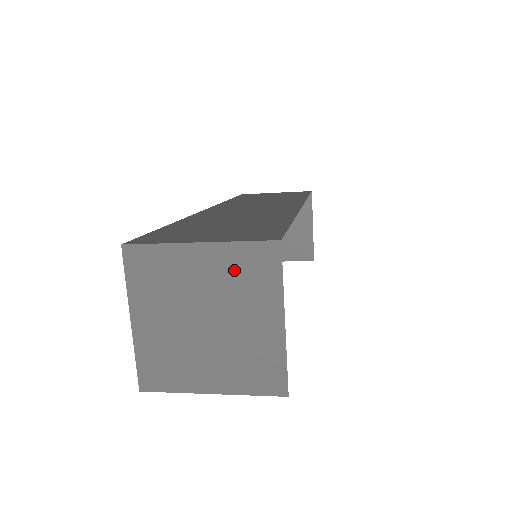
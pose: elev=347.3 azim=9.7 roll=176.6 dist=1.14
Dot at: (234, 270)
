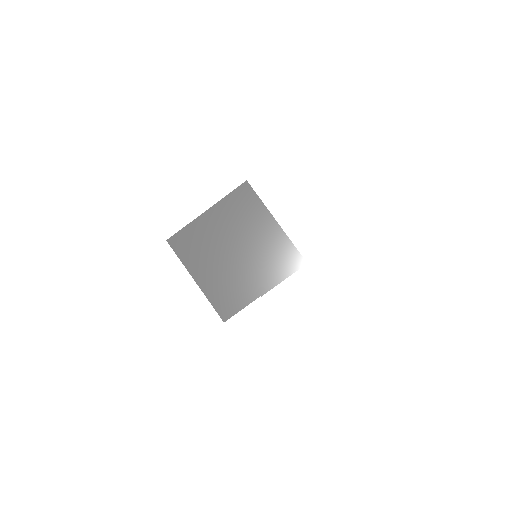
Dot at: (275, 249)
